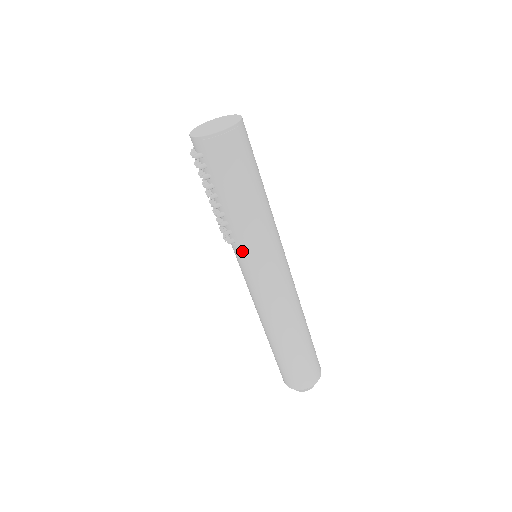
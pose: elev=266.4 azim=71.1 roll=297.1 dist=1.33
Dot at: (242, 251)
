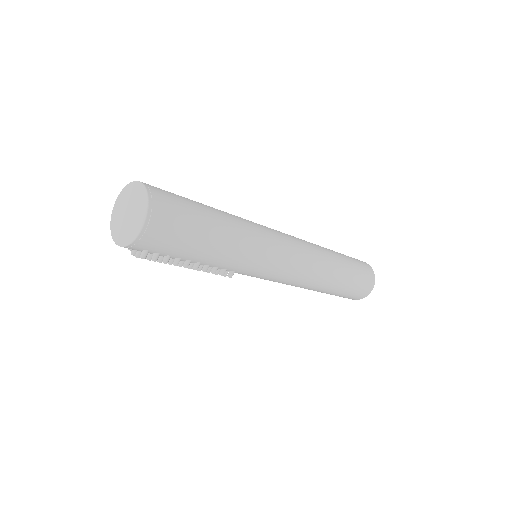
Dot at: (247, 271)
